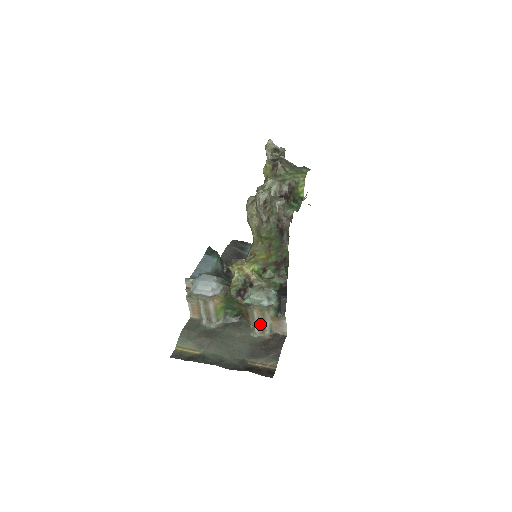
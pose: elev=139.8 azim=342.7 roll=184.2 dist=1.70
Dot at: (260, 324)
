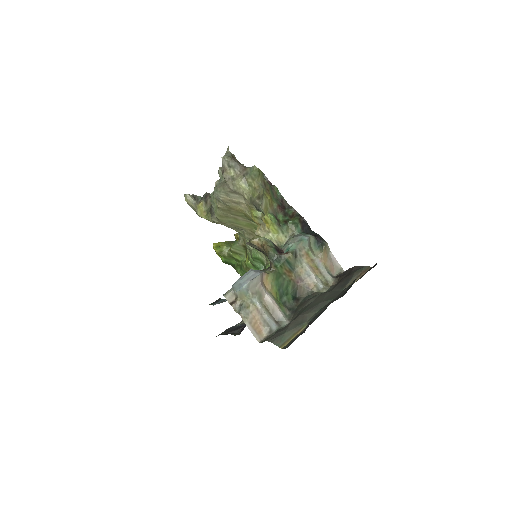
Dot at: (318, 277)
